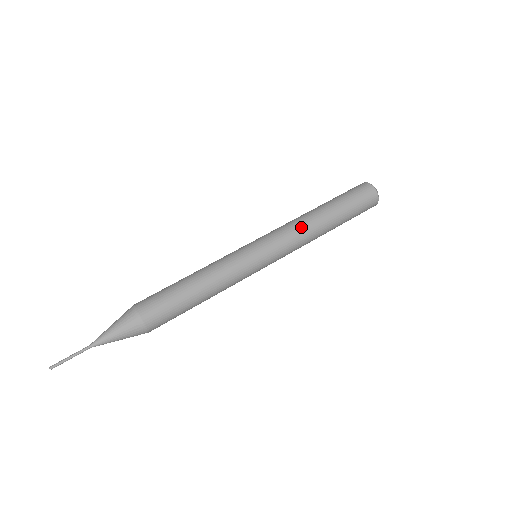
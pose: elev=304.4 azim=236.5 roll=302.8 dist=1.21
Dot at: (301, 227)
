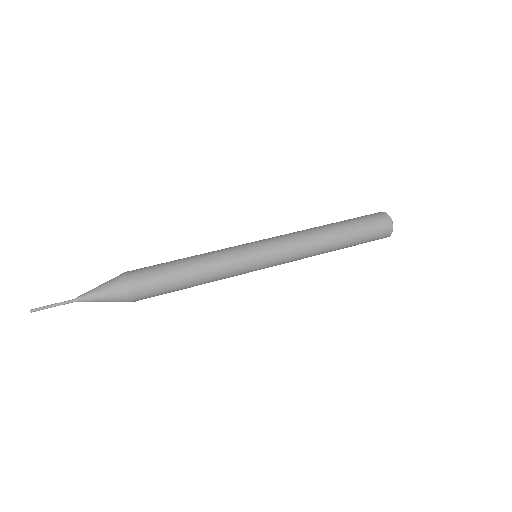
Dot at: (303, 232)
